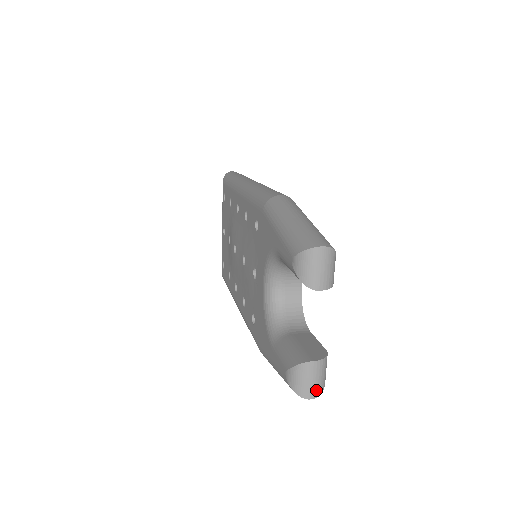
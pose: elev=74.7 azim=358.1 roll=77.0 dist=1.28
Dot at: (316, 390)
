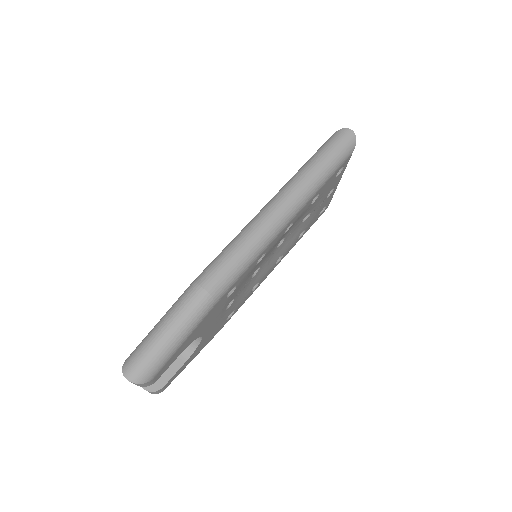
Dot at: (149, 392)
